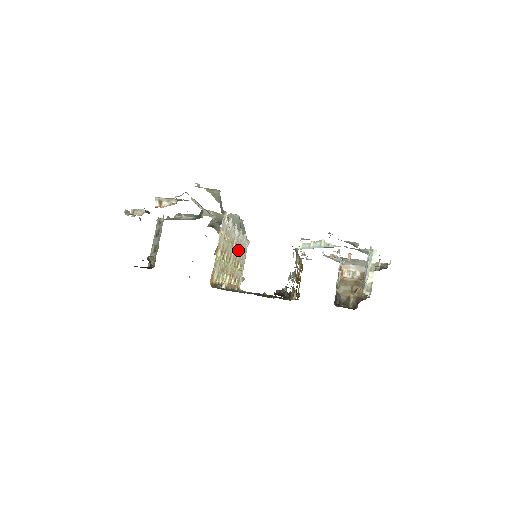
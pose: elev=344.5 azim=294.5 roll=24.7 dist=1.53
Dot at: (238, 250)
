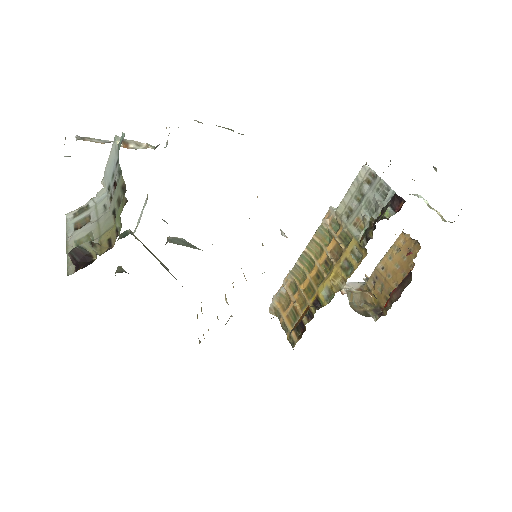
Dot at: occluded
